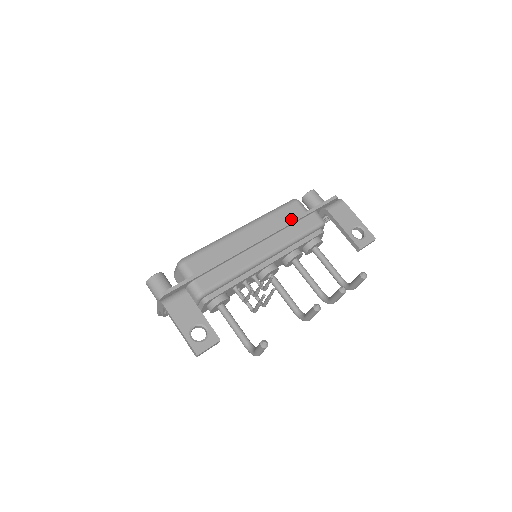
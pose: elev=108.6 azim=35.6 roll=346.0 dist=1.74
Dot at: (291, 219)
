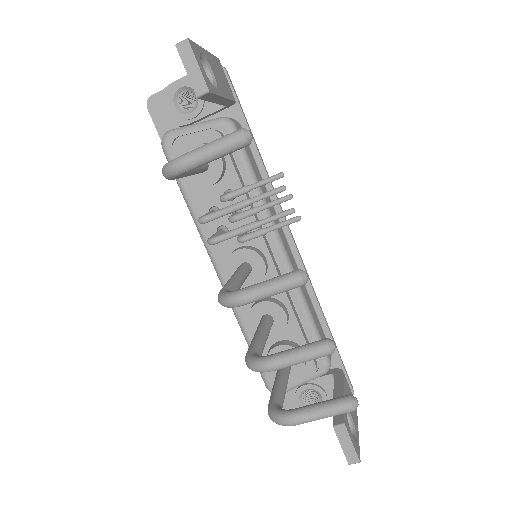
Dot at: occluded
